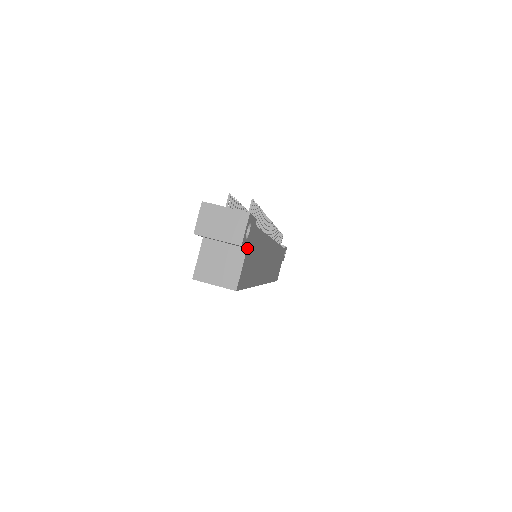
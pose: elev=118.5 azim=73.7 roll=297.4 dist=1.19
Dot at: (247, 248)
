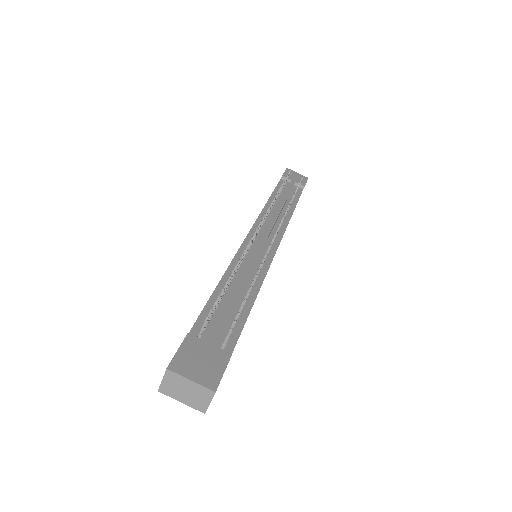
Dot at: occluded
